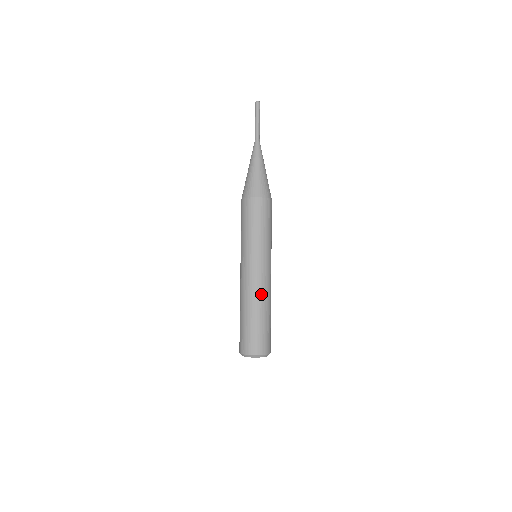
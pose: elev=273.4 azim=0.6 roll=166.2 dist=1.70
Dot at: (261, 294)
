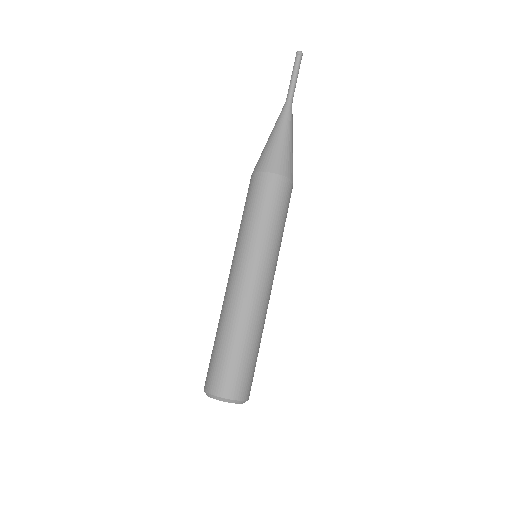
Dot at: (242, 308)
